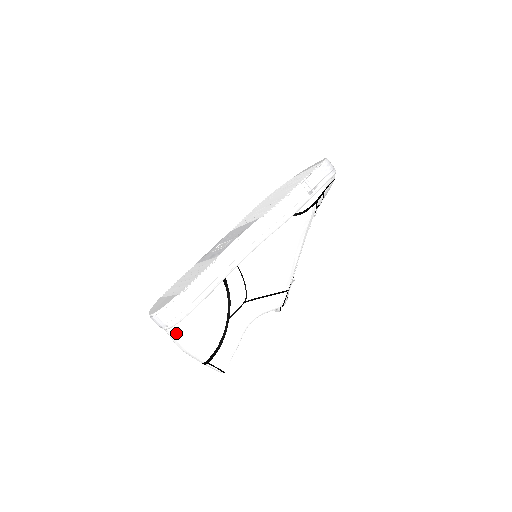
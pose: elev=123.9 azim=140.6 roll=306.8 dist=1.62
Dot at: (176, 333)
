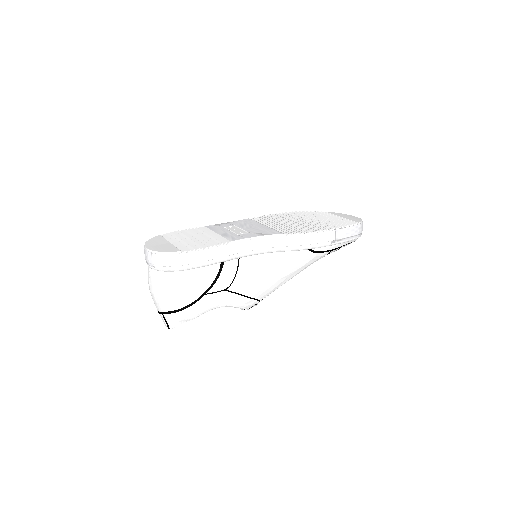
Dot at: (157, 277)
